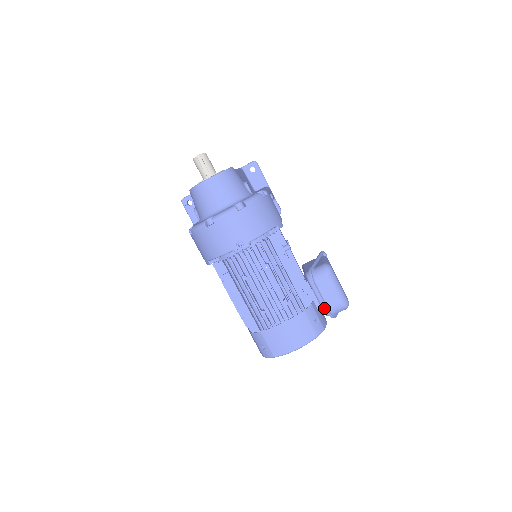
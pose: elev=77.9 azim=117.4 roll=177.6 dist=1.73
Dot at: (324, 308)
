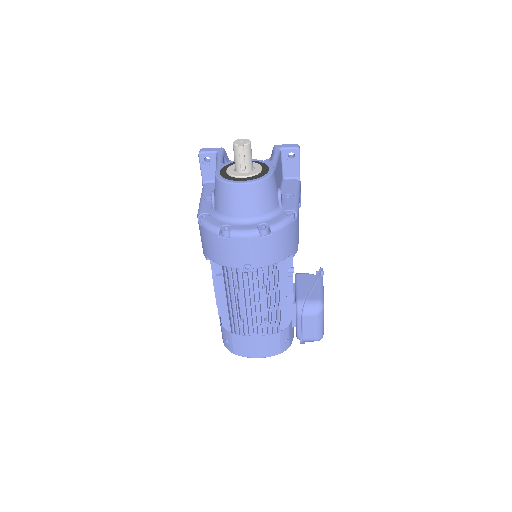
Dot at: (299, 335)
